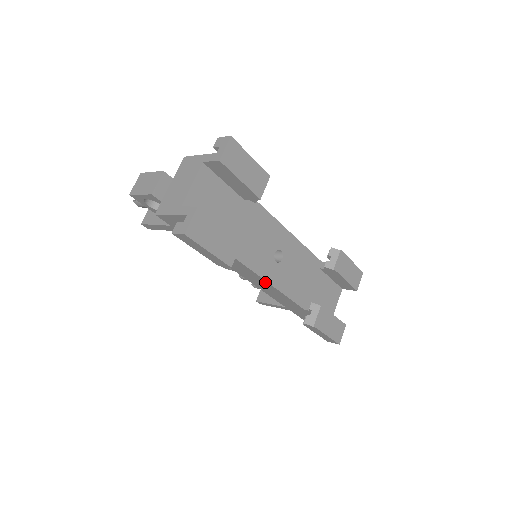
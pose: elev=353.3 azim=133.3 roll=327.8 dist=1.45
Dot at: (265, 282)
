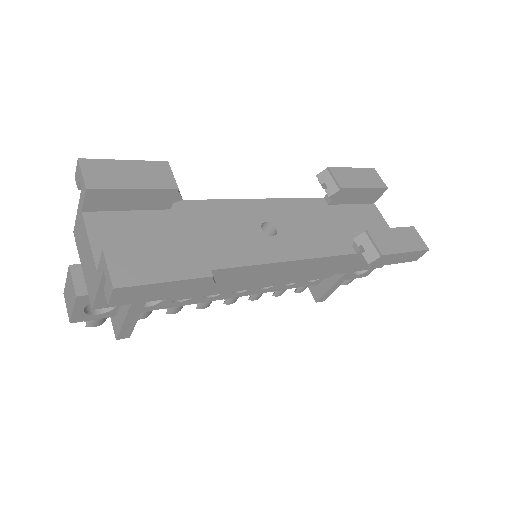
Dot at: (282, 265)
